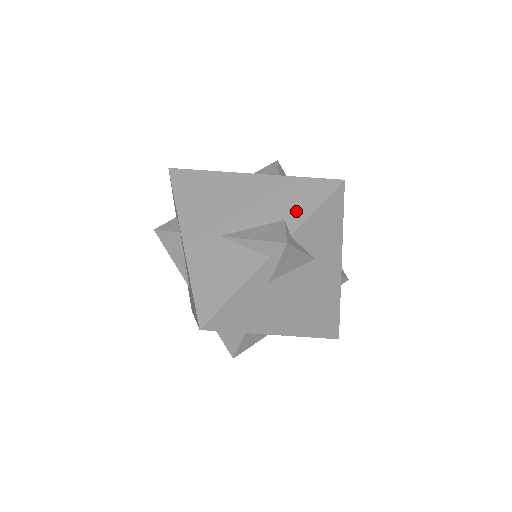
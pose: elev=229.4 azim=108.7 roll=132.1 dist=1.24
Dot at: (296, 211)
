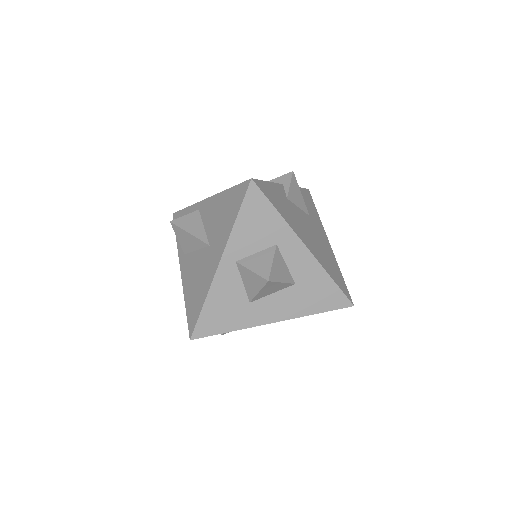
Dot at: occluded
